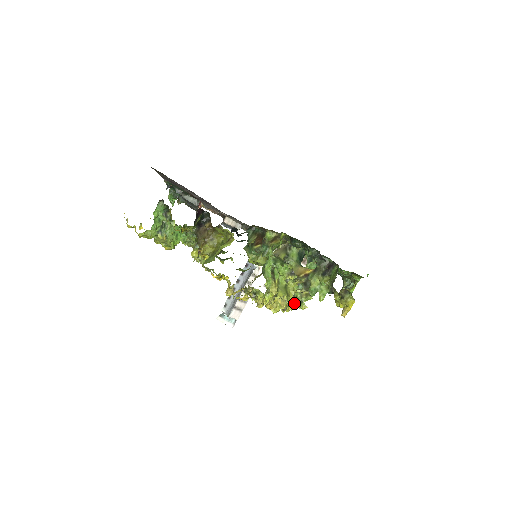
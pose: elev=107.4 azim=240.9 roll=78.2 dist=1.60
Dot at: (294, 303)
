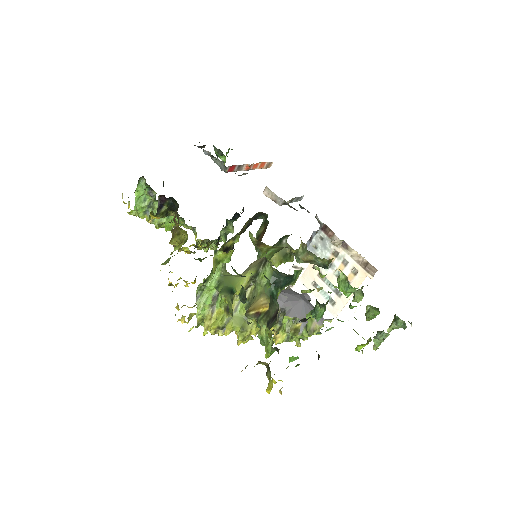
Dot at: (277, 336)
